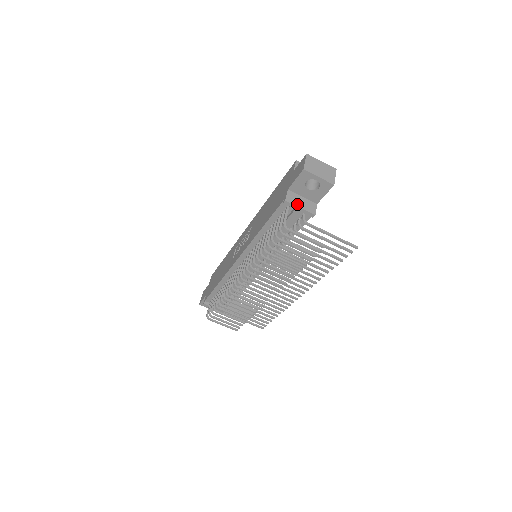
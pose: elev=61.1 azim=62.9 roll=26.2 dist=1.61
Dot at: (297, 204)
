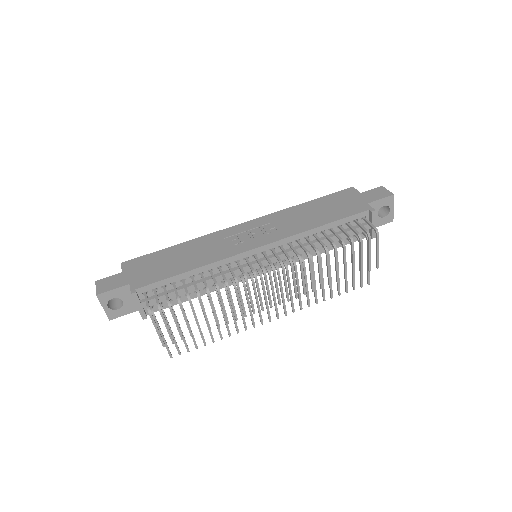
Dot at: (374, 219)
